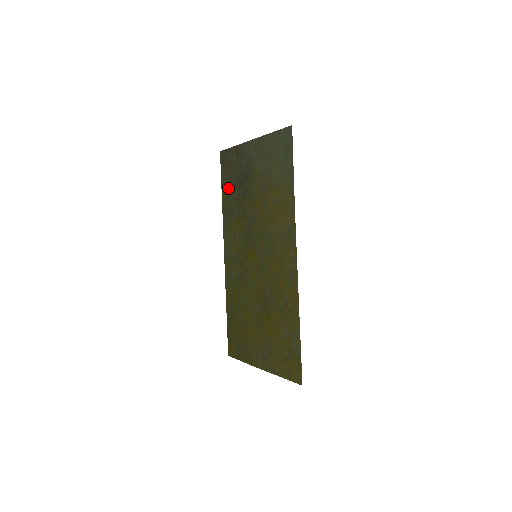
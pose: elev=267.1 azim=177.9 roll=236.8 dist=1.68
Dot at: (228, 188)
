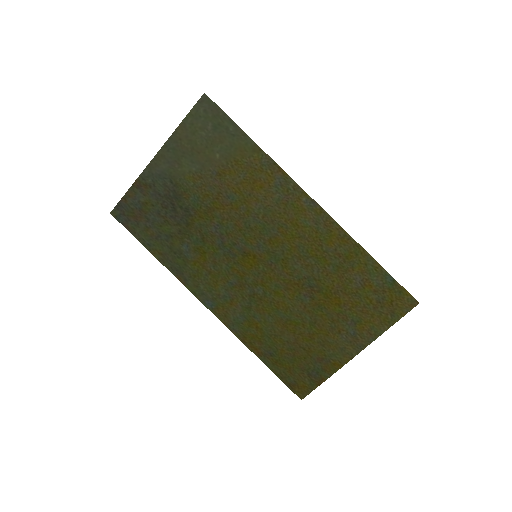
Dot at: (155, 235)
